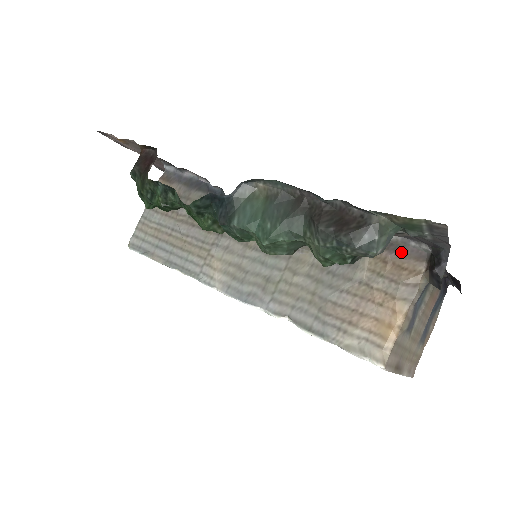
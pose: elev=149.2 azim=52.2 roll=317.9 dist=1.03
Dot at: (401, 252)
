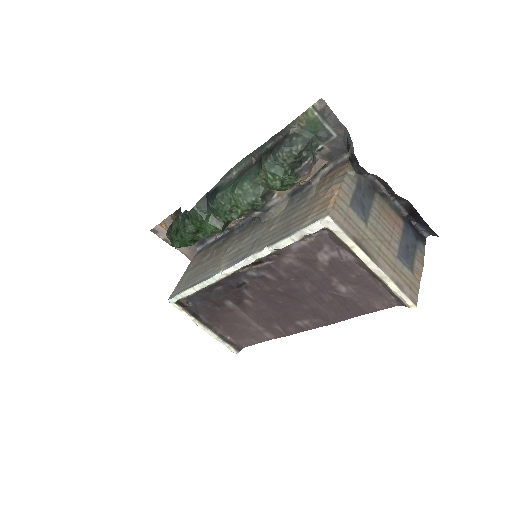
Dot at: (333, 169)
